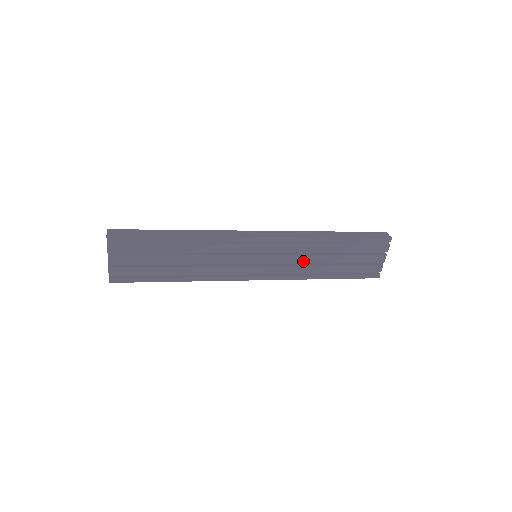
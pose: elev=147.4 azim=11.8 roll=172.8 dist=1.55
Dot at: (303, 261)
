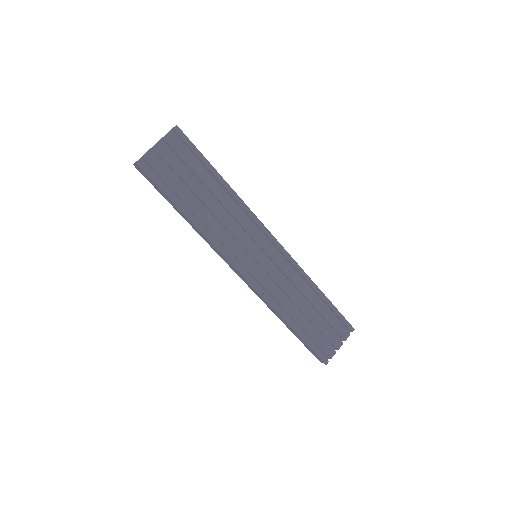
Dot at: (287, 291)
